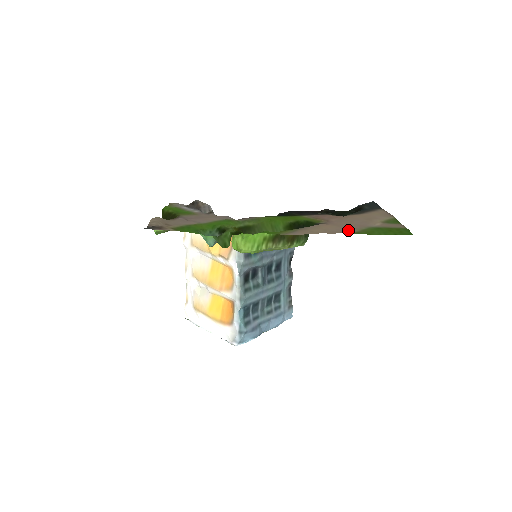
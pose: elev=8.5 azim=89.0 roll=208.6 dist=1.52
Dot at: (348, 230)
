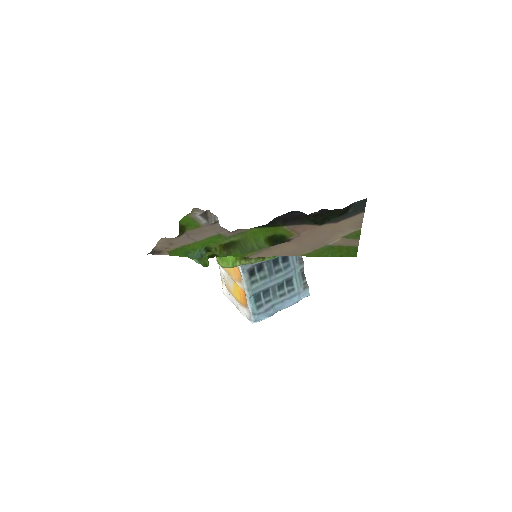
Dot at: (302, 251)
